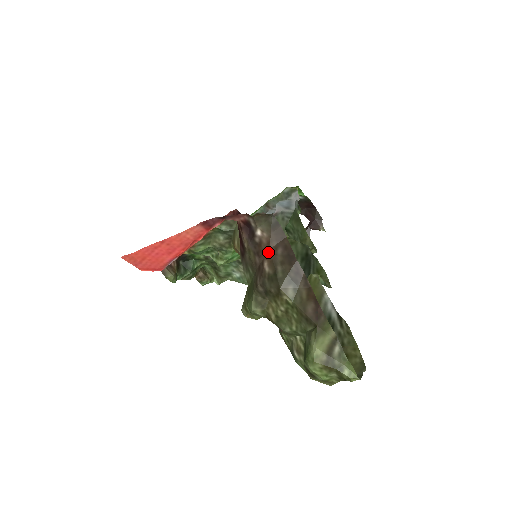
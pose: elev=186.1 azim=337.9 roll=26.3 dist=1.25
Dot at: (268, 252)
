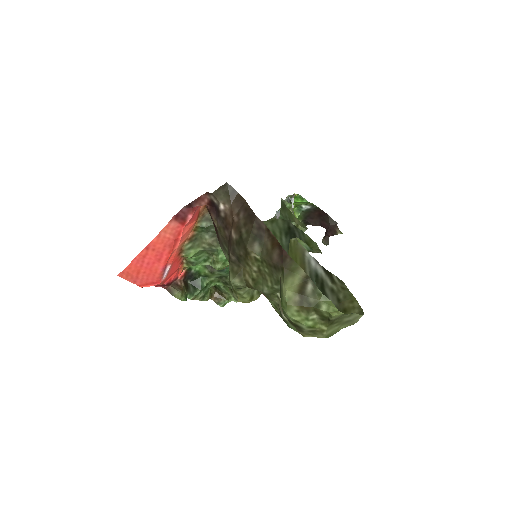
Dot at: (232, 221)
